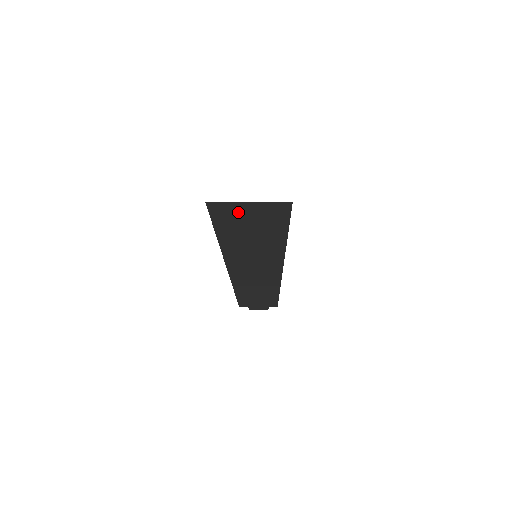
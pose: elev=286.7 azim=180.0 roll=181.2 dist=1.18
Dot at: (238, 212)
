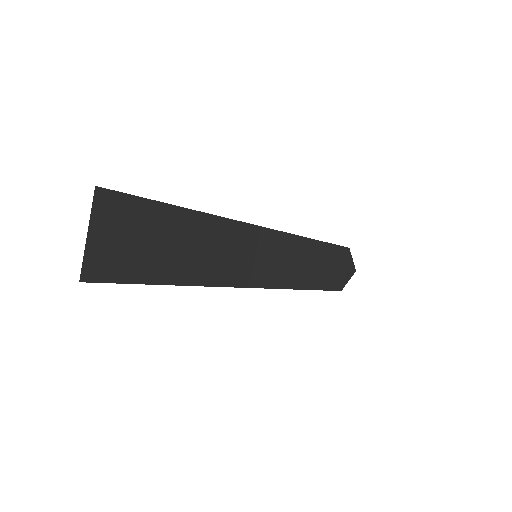
Dot at: occluded
